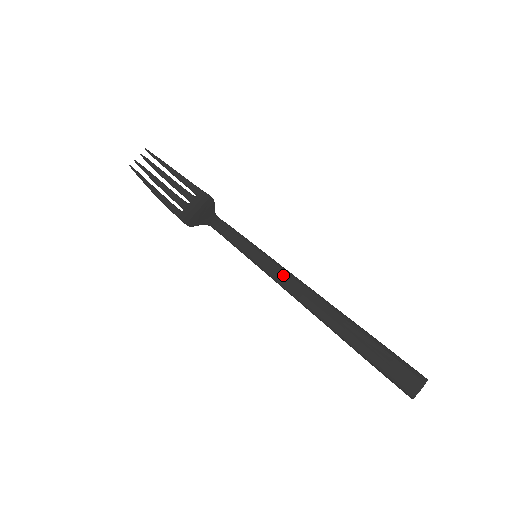
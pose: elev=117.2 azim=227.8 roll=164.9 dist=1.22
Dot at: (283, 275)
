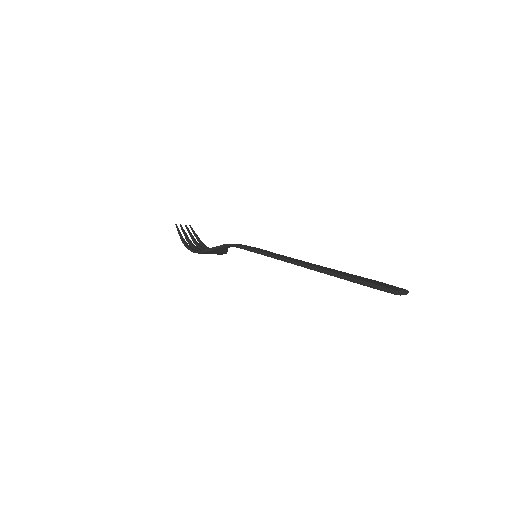
Dot at: (278, 254)
